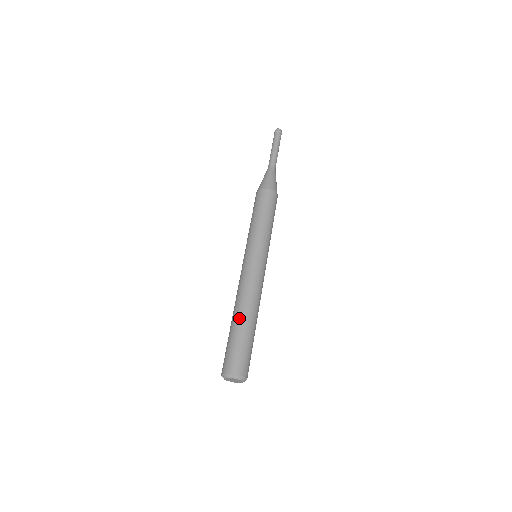
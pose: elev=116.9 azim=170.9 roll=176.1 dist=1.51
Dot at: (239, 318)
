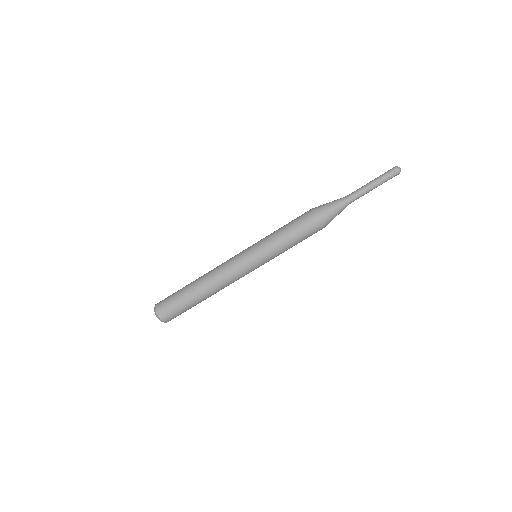
Dot at: (194, 284)
